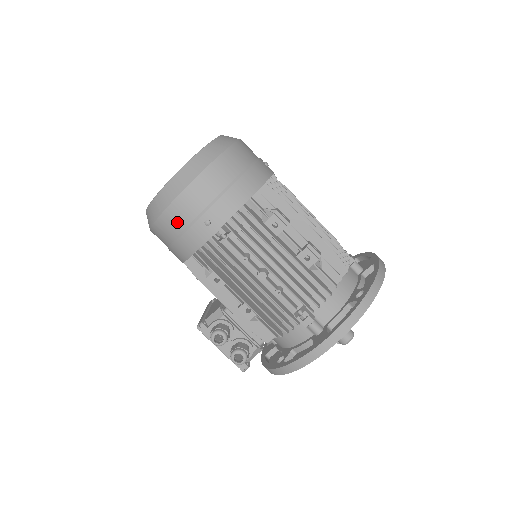
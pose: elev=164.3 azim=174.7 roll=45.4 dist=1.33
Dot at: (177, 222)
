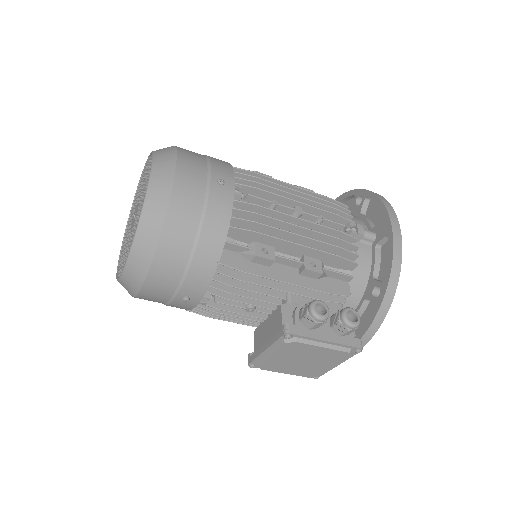
Dot at: (192, 200)
